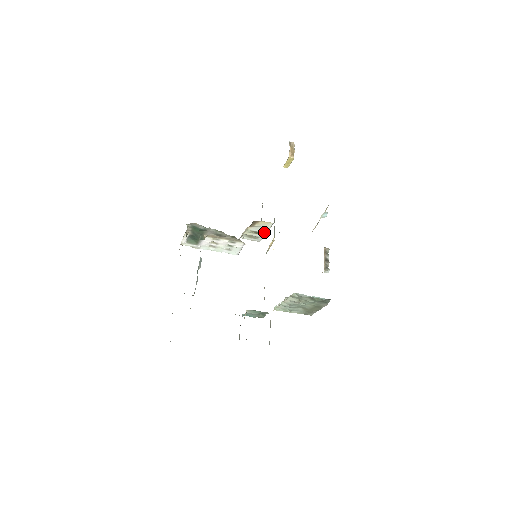
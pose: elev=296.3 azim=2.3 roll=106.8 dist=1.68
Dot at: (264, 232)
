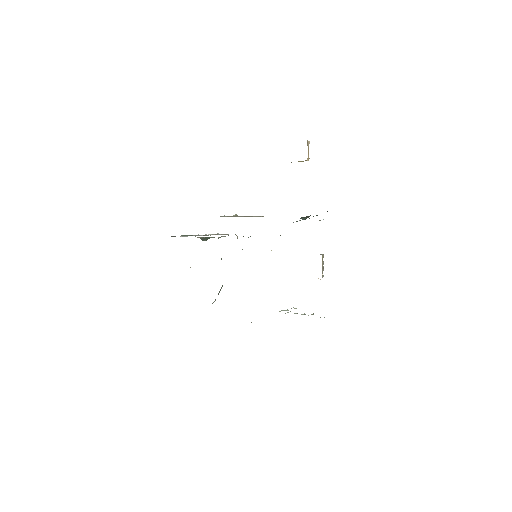
Dot at: occluded
